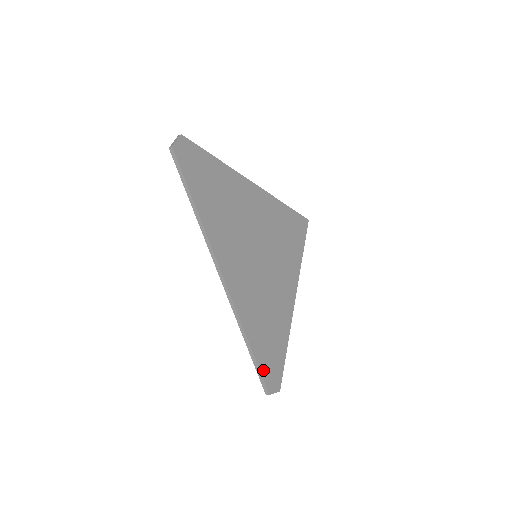
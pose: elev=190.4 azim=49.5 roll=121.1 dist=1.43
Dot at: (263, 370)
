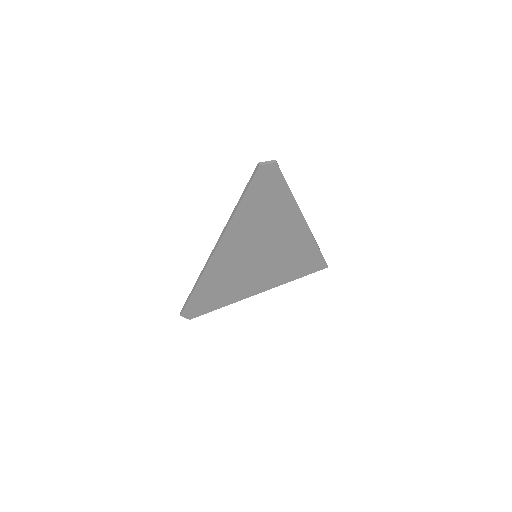
Dot at: (190, 304)
